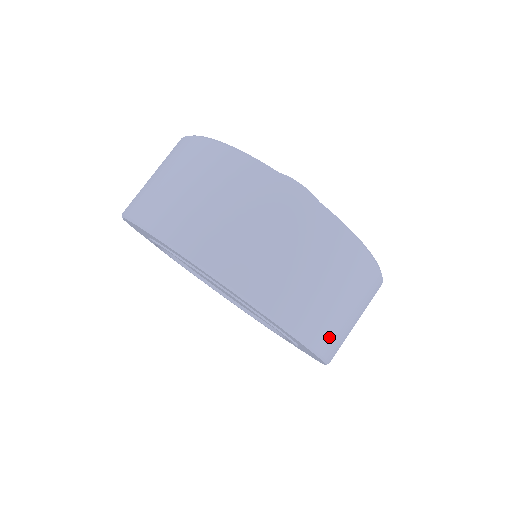
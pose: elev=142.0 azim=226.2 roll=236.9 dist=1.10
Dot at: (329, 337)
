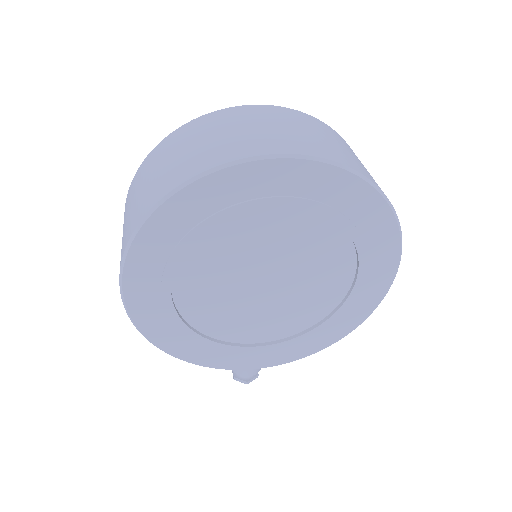
Dot at: occluded
